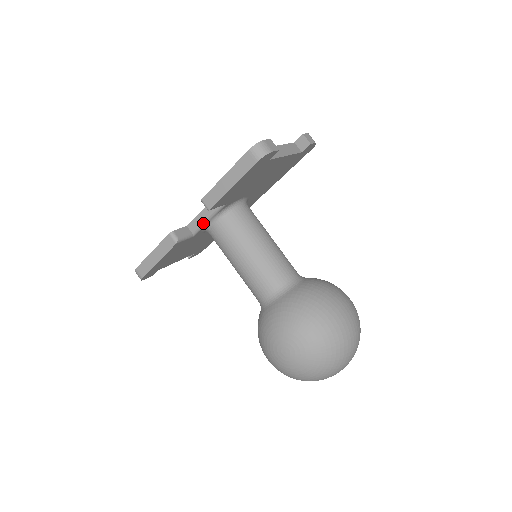
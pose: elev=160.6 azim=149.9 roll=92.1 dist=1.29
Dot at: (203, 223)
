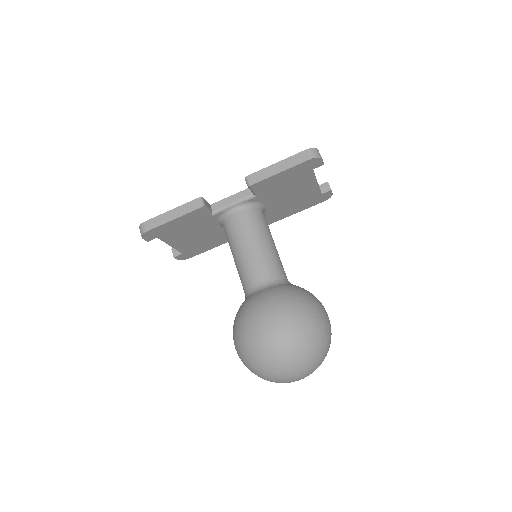
Dot at: (228, 206)
